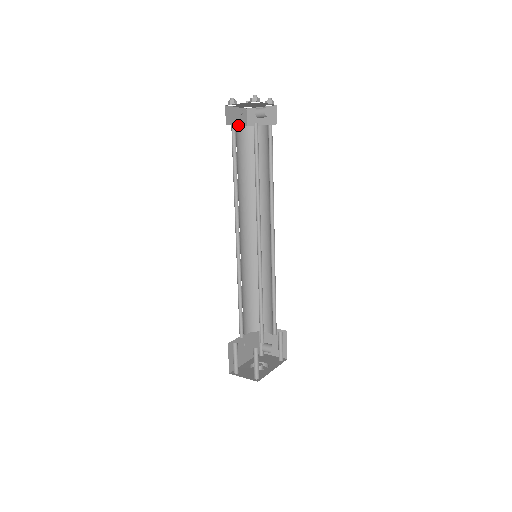
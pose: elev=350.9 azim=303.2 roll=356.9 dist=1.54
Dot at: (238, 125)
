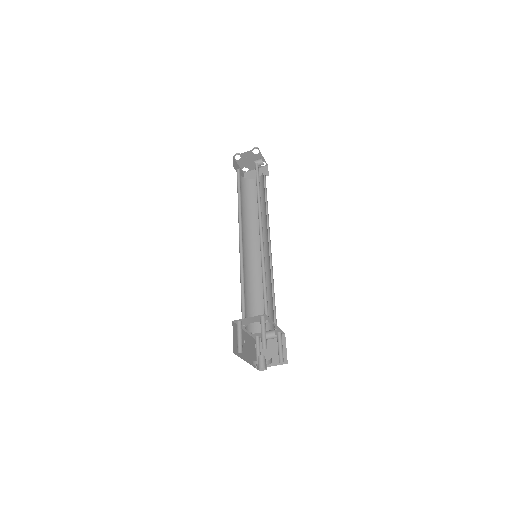
Dot at: occluded
